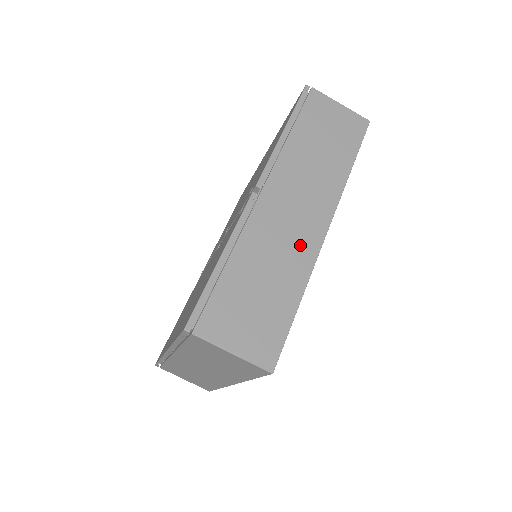
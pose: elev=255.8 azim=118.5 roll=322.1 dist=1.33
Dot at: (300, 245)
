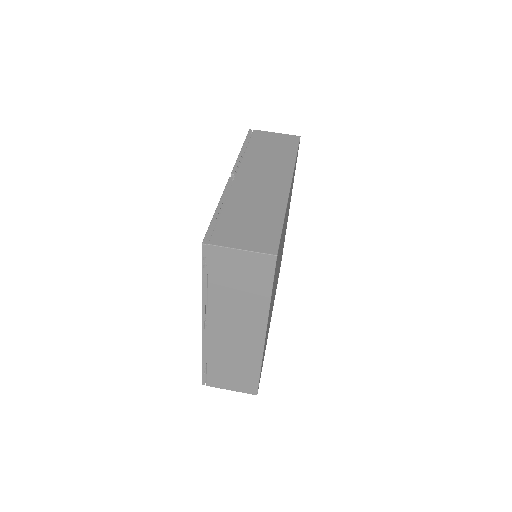
Dot at: (273, 194)
